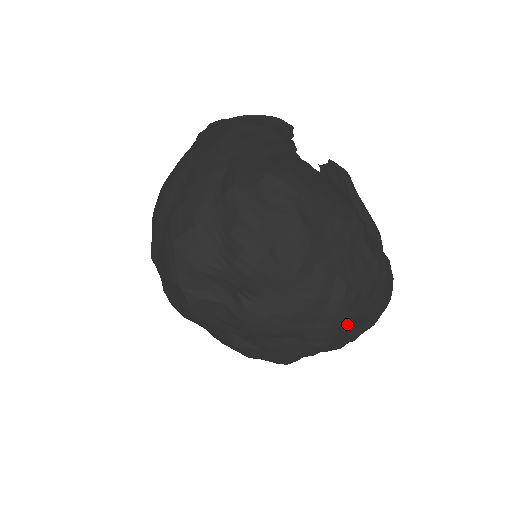
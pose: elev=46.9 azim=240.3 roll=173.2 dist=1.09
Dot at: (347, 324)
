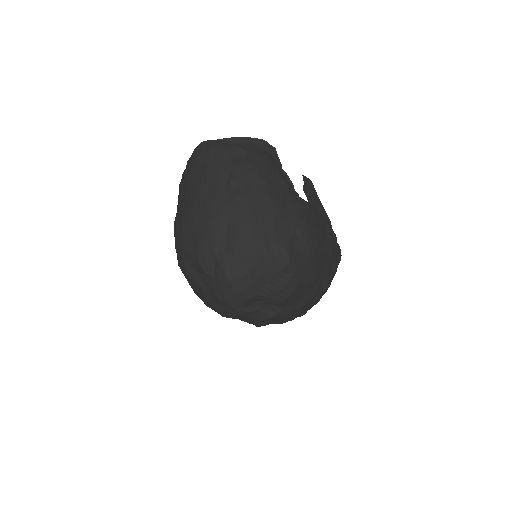
Dot at: (321, 297)
